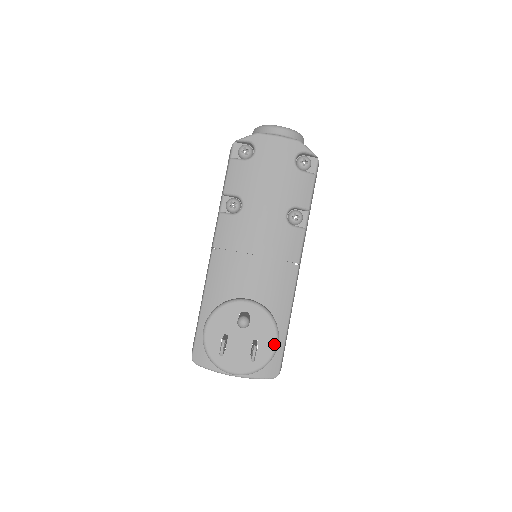
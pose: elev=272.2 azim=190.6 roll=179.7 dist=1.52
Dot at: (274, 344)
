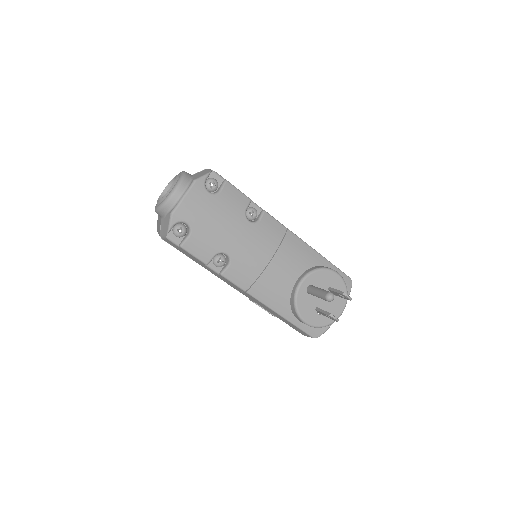
Dot at: (337, 276)
